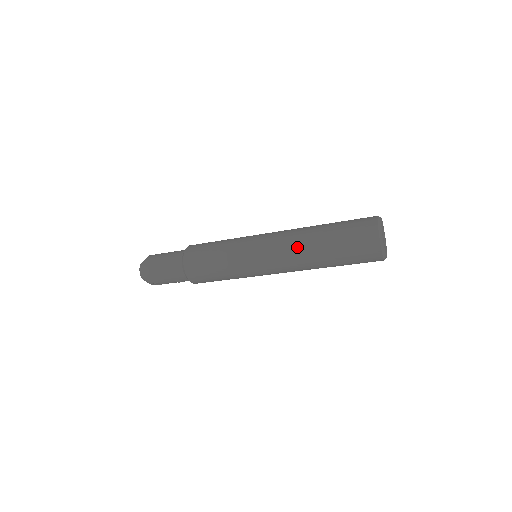
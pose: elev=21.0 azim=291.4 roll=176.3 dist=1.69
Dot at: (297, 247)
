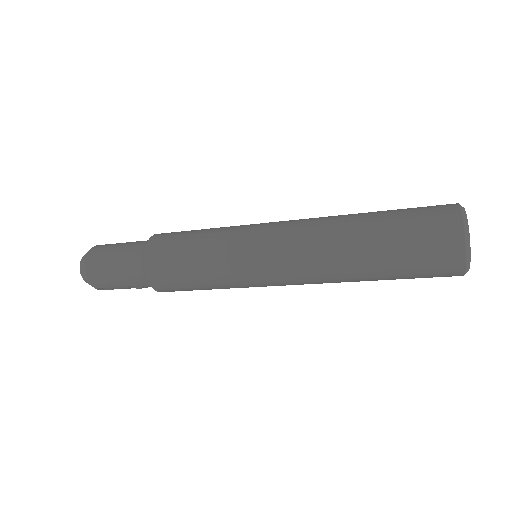
Dot at: (324, 246)
